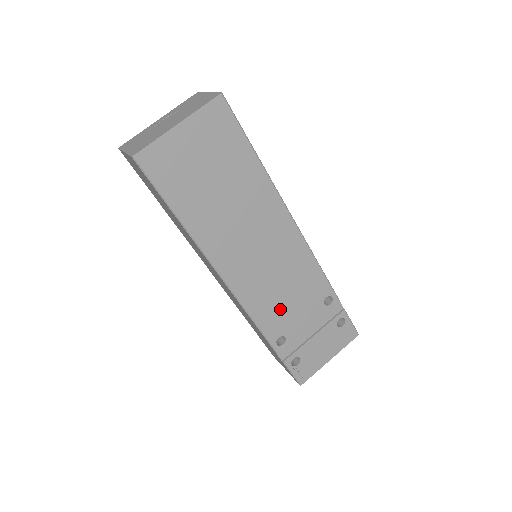
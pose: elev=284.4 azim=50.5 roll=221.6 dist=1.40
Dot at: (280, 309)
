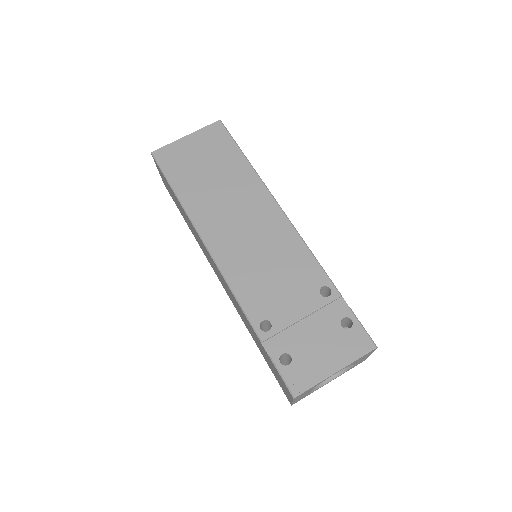
Dot at: (265, 288)
